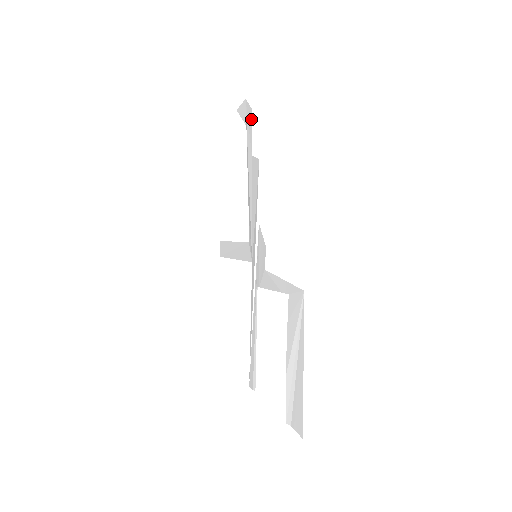
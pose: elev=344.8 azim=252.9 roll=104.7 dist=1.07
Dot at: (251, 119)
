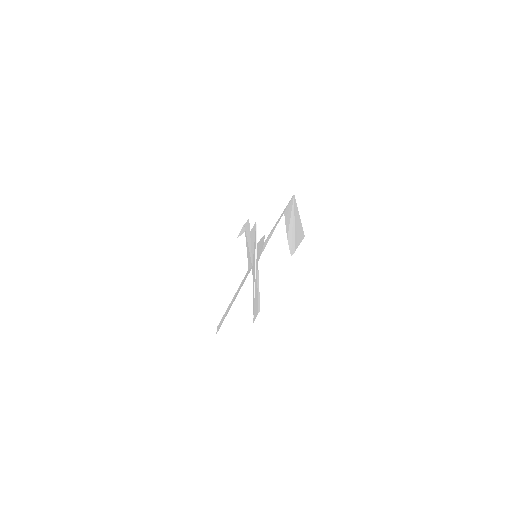
Dot at: occluded
